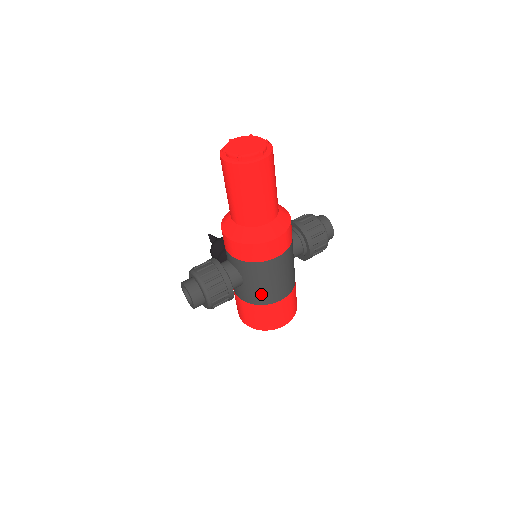
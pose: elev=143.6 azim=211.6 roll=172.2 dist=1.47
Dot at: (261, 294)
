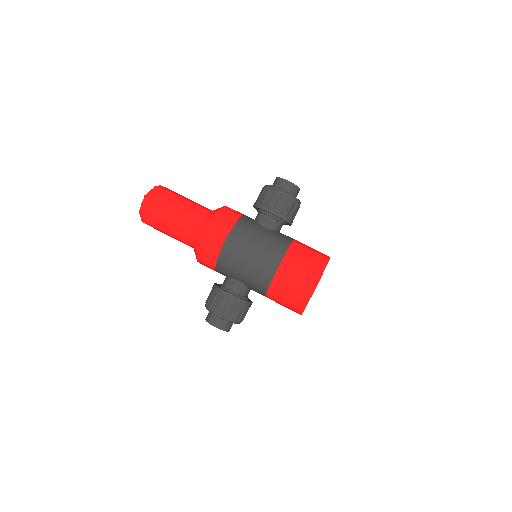
Dot at: (255, 278)
